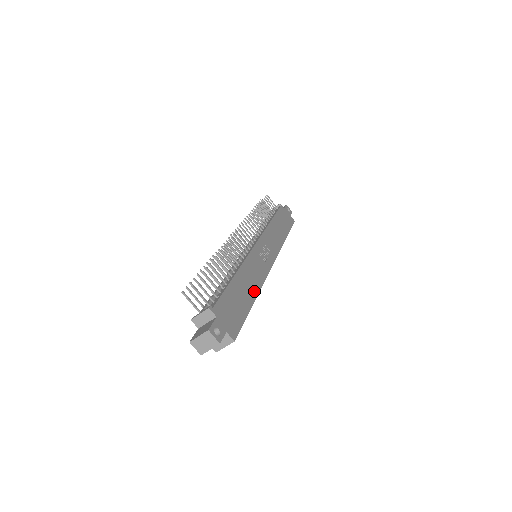
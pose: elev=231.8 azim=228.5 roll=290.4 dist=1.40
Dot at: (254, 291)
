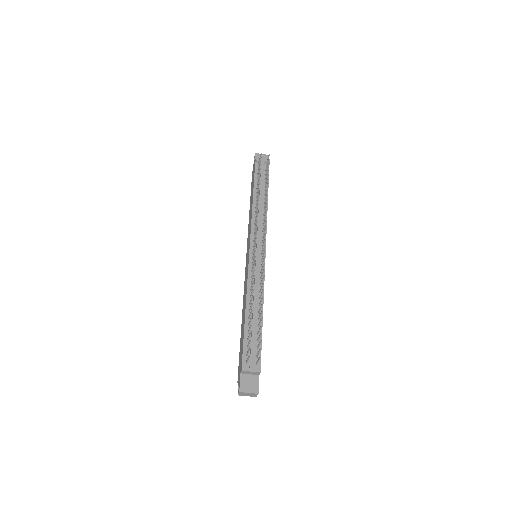
Dot at: occluded
